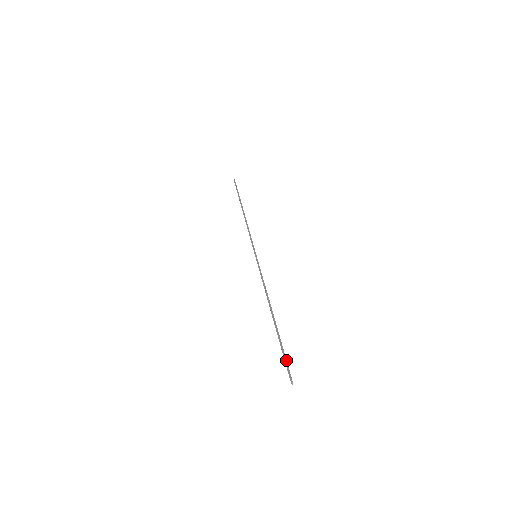
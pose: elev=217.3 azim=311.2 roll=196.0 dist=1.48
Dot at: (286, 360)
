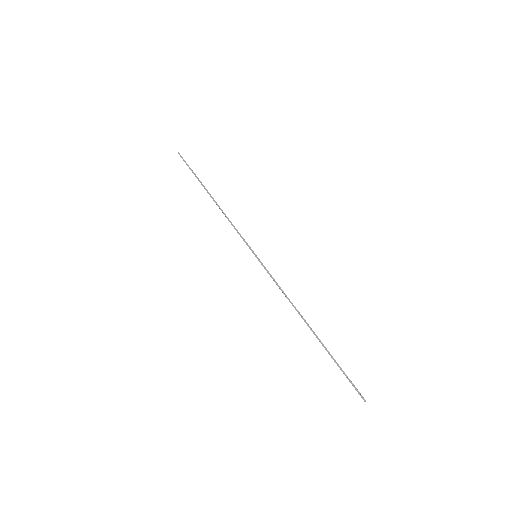
Dot at: occluded
